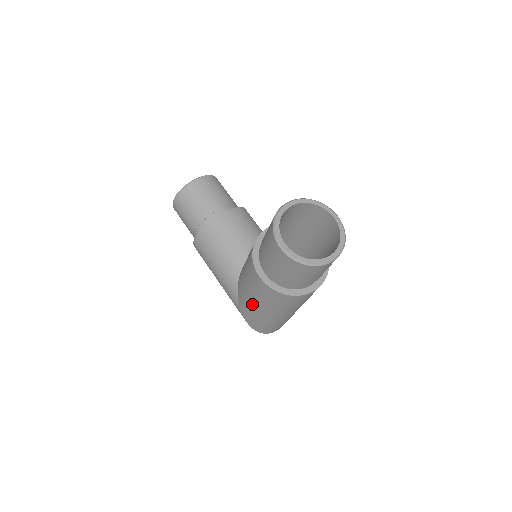
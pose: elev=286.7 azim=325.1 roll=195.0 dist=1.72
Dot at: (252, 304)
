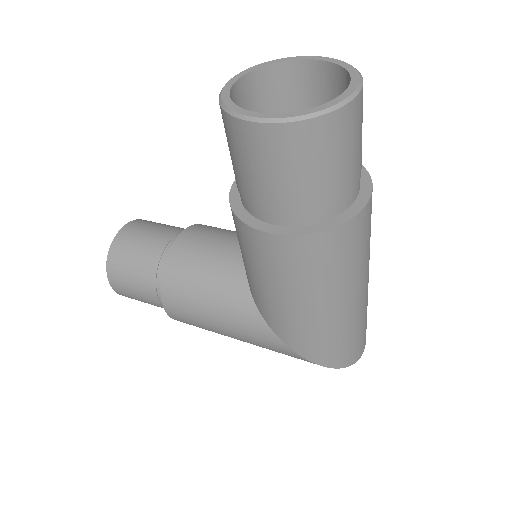
Dot at: (296, 312)
